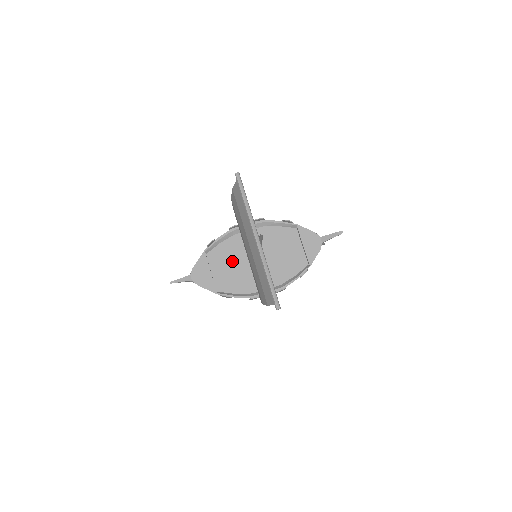
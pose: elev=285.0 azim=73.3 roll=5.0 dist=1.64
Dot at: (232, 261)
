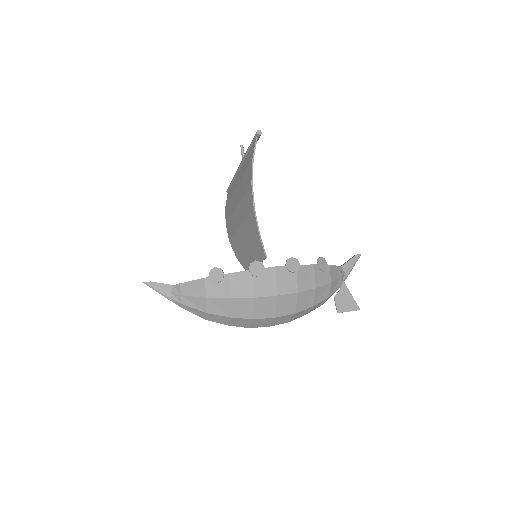
Dot at: occluded
